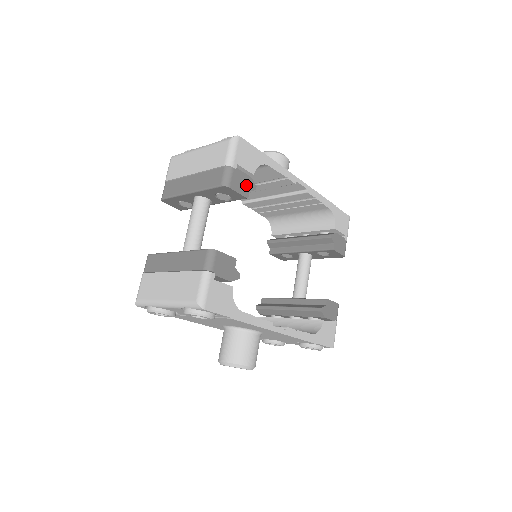
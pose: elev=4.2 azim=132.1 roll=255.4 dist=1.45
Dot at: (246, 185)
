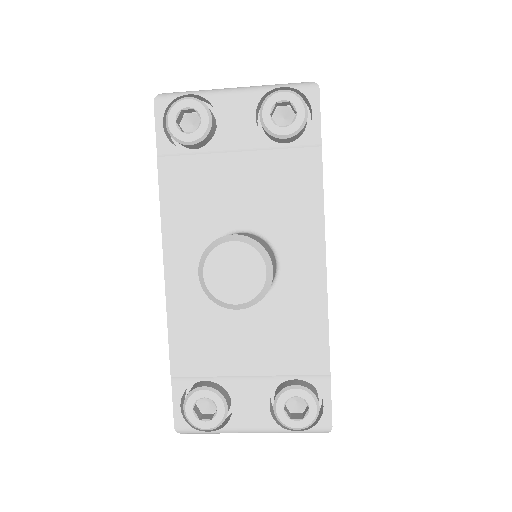
Dot at: occluded
